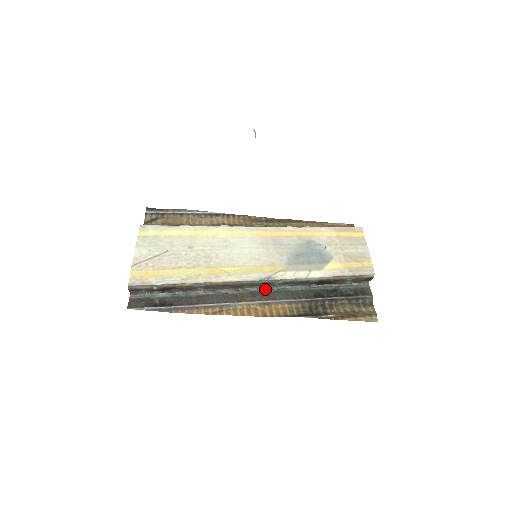
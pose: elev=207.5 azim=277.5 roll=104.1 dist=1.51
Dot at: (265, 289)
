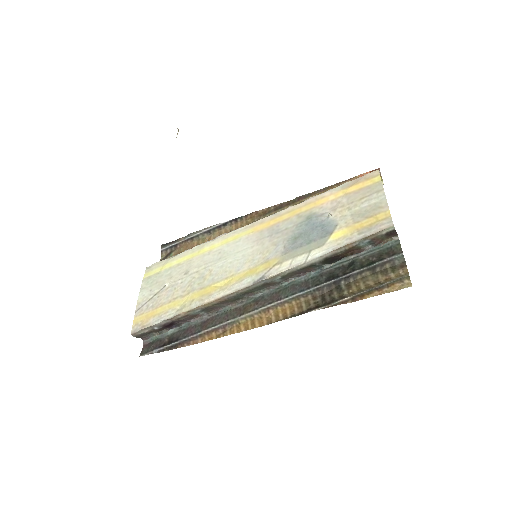
Dot at: (270, 290)
